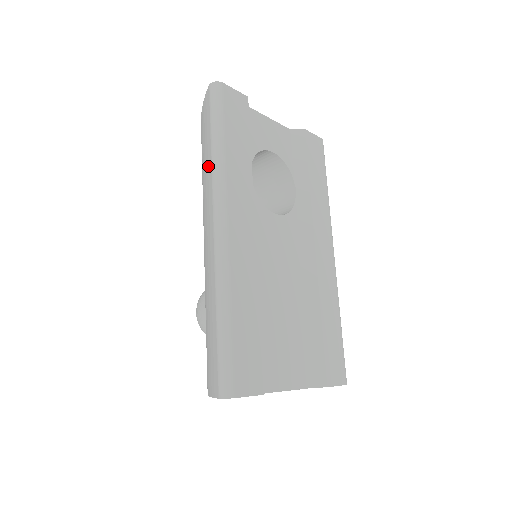
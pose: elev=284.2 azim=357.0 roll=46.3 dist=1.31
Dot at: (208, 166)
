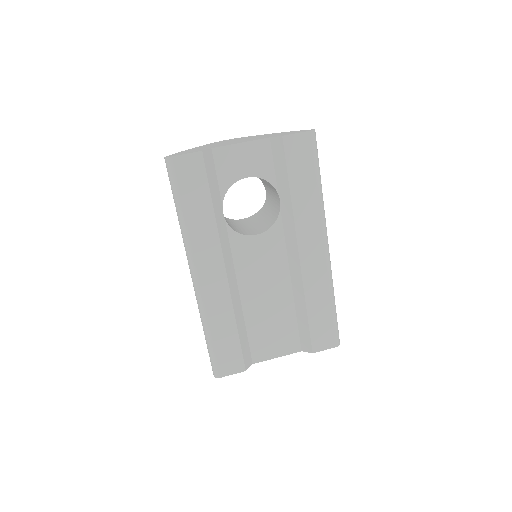
Dot at: occluded
